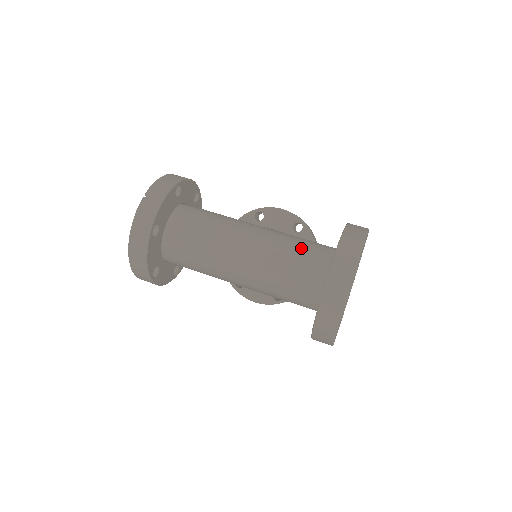
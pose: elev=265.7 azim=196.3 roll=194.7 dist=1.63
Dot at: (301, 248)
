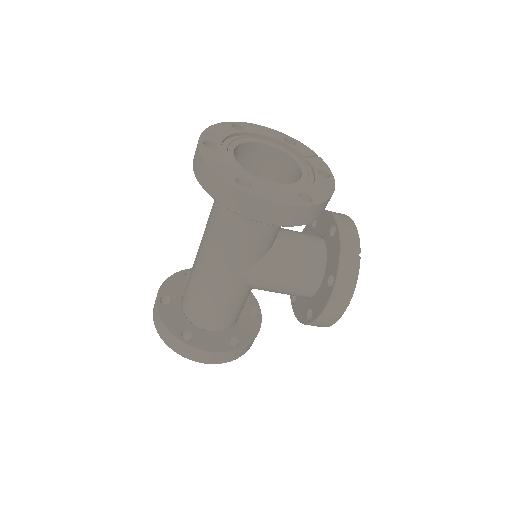
Dot at: occluded
